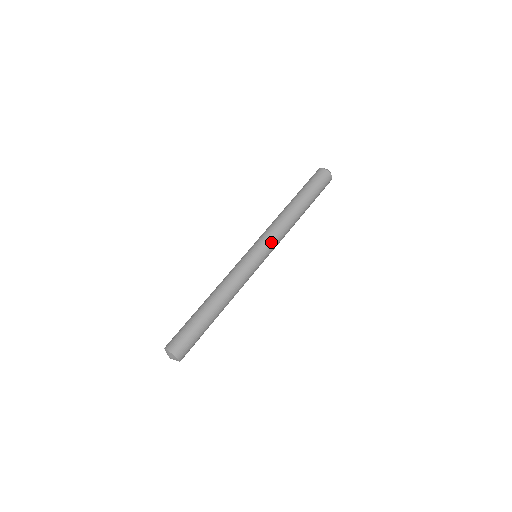
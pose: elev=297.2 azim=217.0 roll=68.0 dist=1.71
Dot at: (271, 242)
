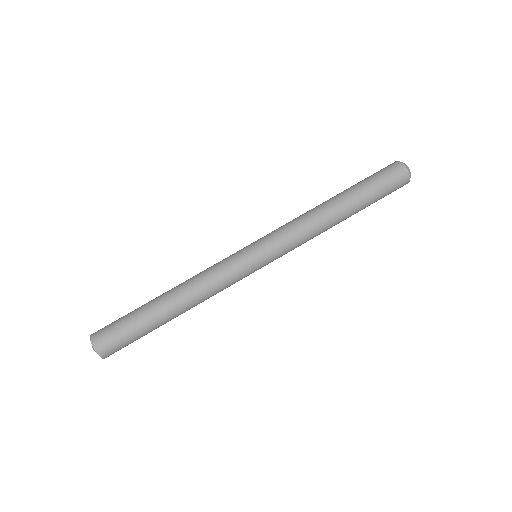
Dot at: (277, 238)
